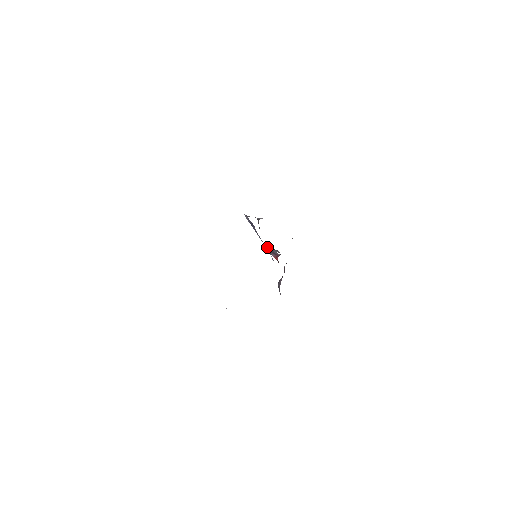
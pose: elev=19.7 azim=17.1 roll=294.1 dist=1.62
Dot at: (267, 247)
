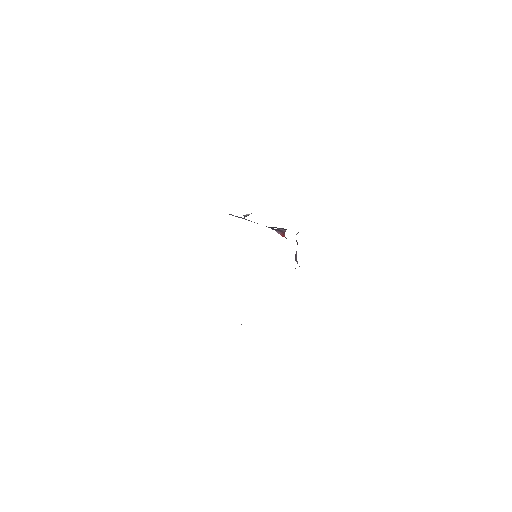
Dot at: (269, 227)
